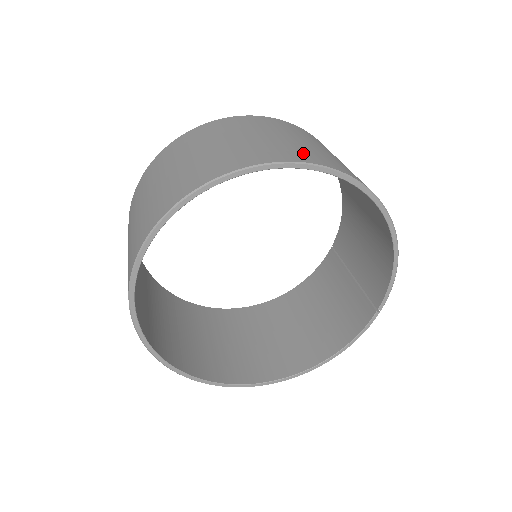
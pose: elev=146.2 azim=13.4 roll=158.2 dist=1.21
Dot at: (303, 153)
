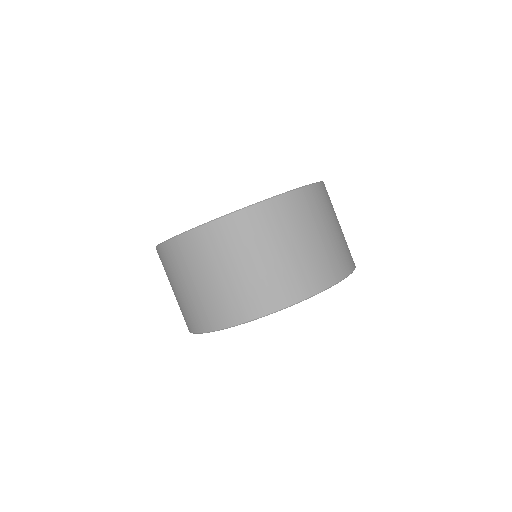
Dot at: (301, 281)
